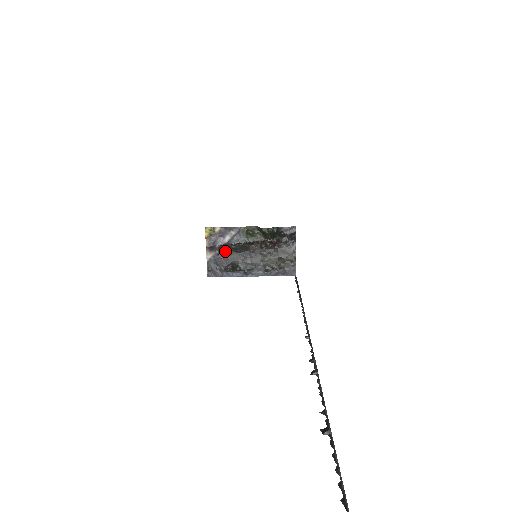
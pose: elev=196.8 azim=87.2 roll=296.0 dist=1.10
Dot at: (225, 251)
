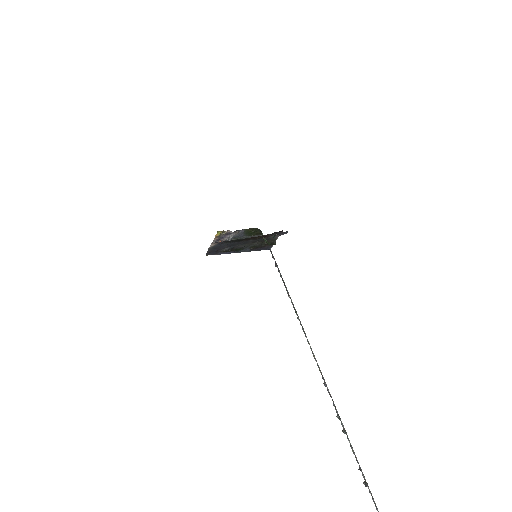
Dot at: (226, 242)
